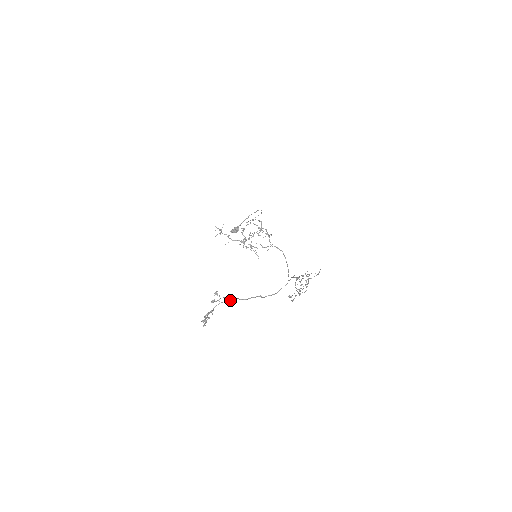
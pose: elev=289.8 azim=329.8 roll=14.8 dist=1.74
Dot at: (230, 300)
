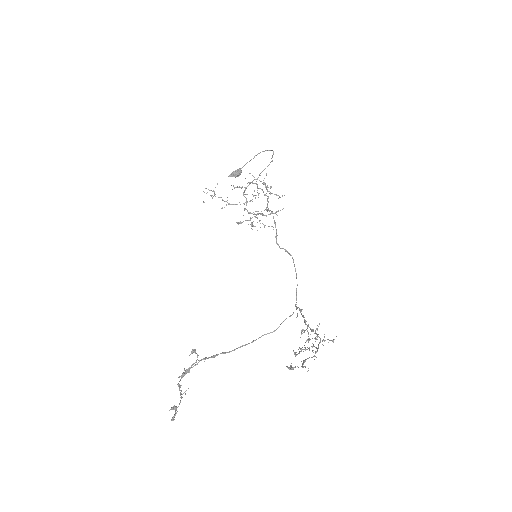
Dot at: (212, 357)
